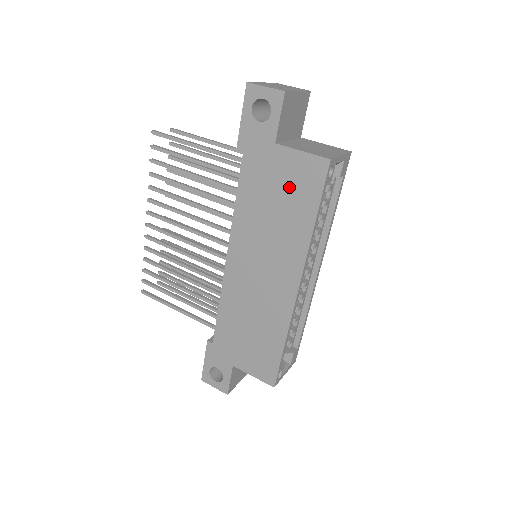
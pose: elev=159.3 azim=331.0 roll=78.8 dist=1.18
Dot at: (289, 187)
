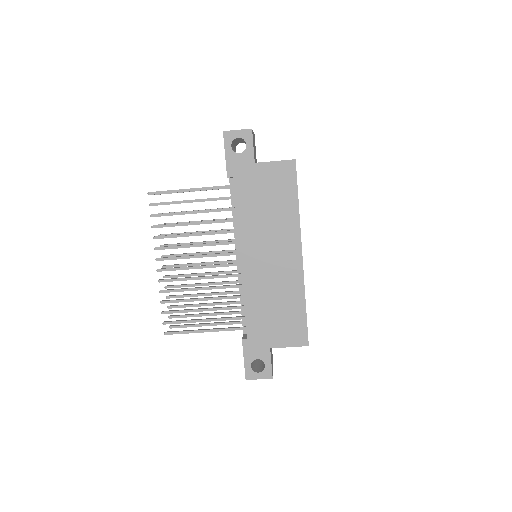
Dot at: (273, 188)
